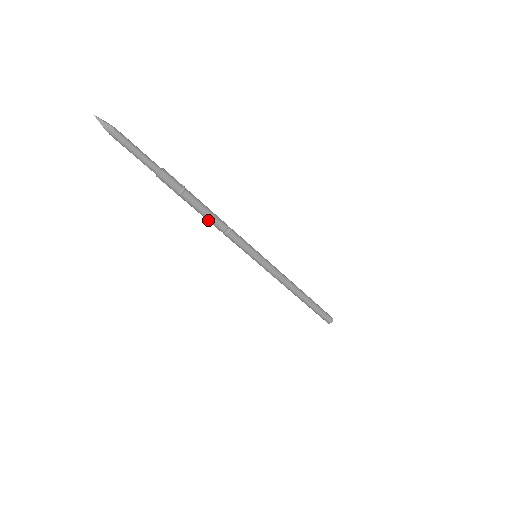
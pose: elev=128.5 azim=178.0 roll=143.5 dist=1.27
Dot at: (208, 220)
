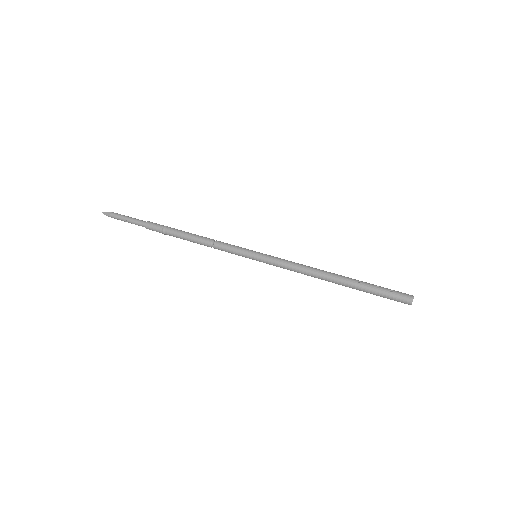
Dot at: (194, 242)
